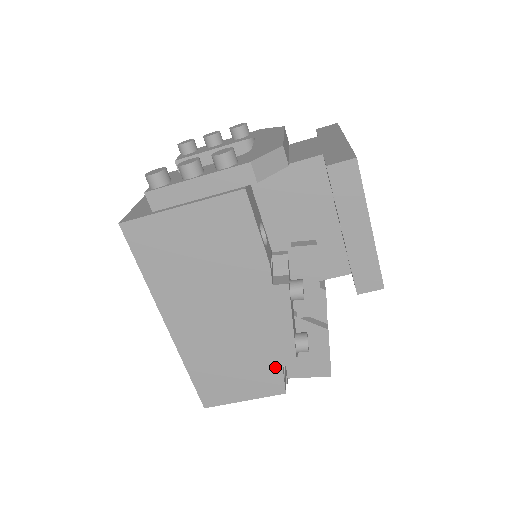
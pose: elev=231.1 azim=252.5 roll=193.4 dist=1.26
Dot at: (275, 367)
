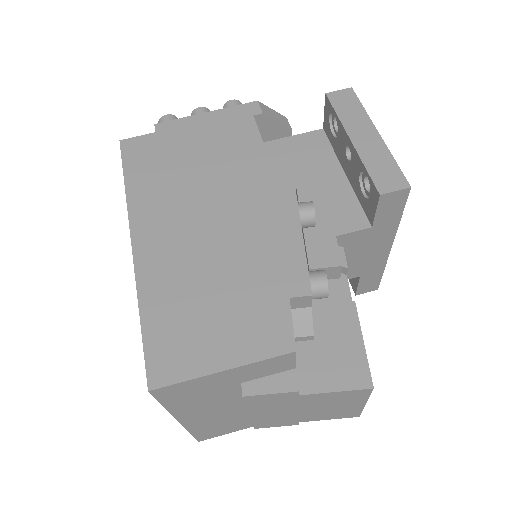
Dot at: (278, 300)
